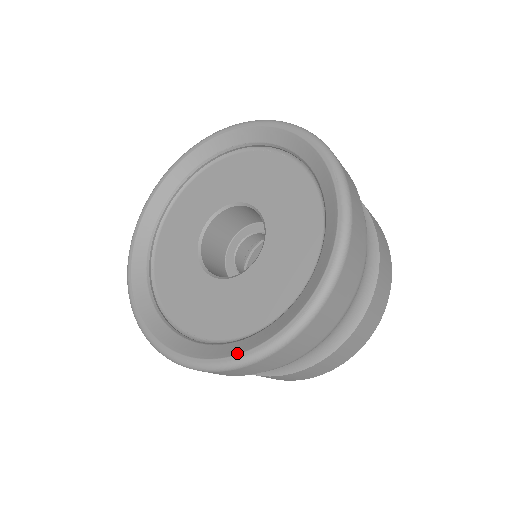
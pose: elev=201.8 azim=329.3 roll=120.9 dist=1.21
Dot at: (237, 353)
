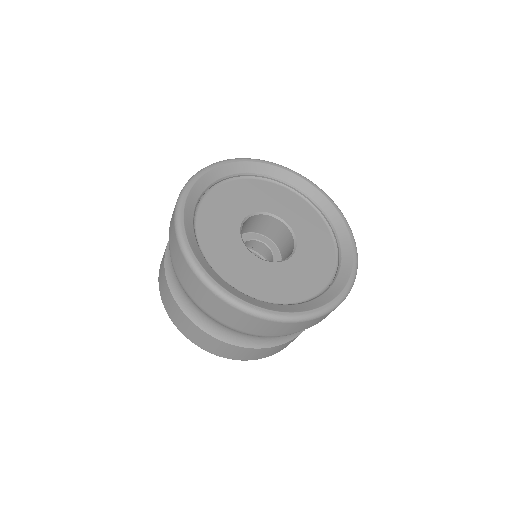
Dot at: (301, 311)
